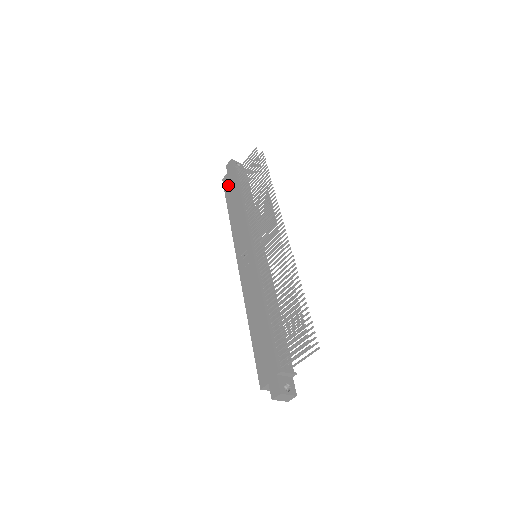
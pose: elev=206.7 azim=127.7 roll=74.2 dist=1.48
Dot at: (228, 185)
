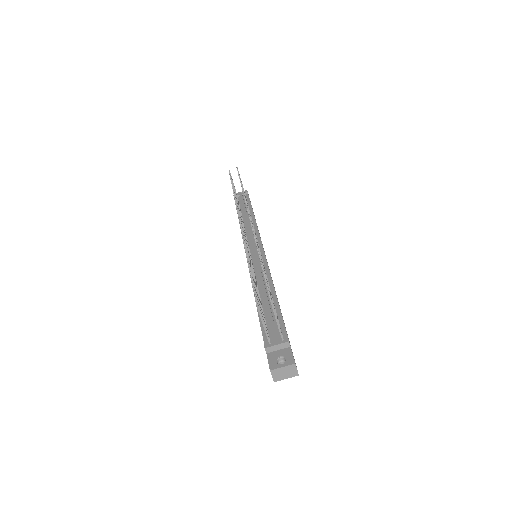
Dot at: occluded
